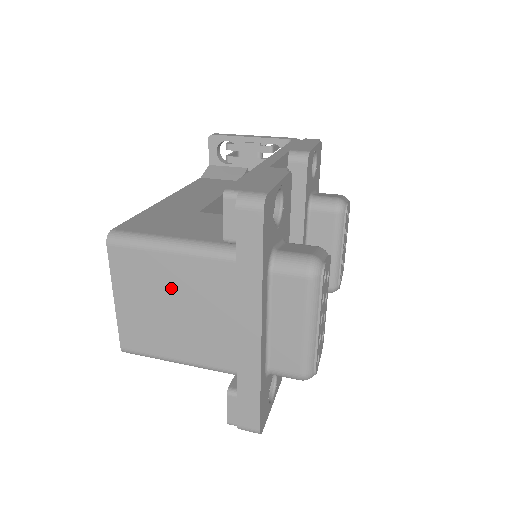
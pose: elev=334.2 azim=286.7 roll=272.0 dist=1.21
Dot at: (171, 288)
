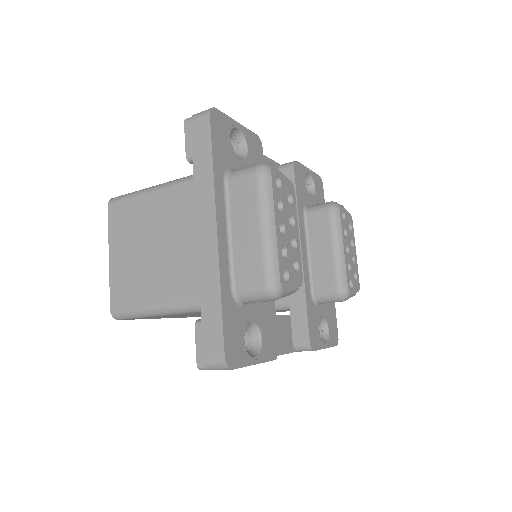
Dot at: (151, 227)
